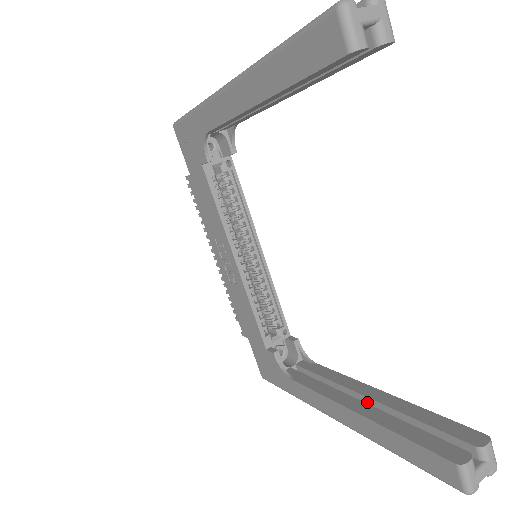
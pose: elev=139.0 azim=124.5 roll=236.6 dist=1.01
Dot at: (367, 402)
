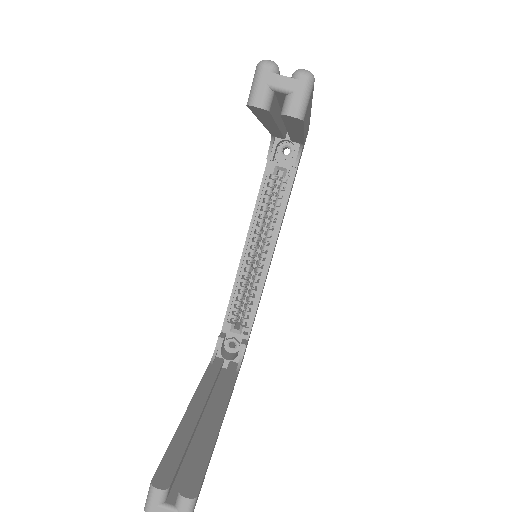
Dot at: occluded
